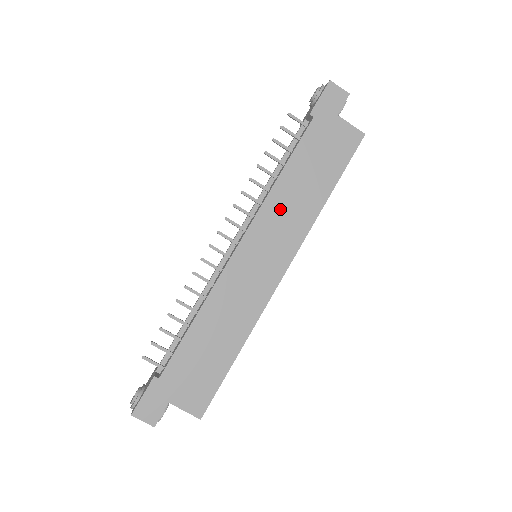
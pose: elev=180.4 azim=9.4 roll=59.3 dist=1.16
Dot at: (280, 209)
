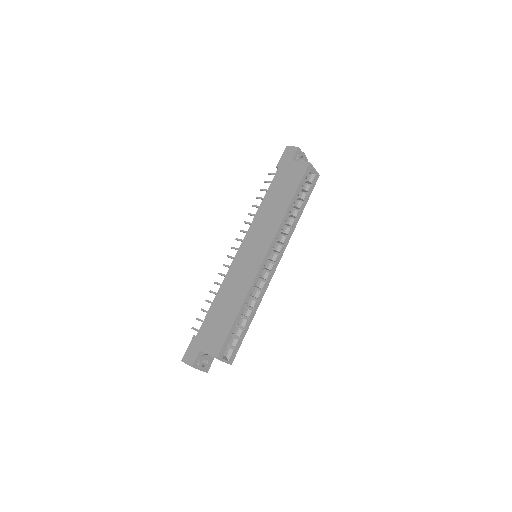
Dot at: (261, 222)
